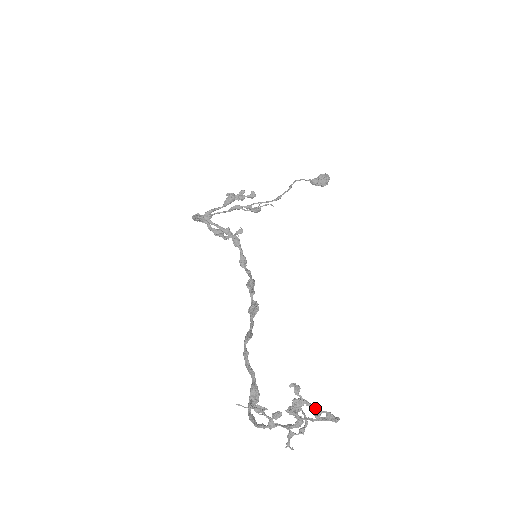
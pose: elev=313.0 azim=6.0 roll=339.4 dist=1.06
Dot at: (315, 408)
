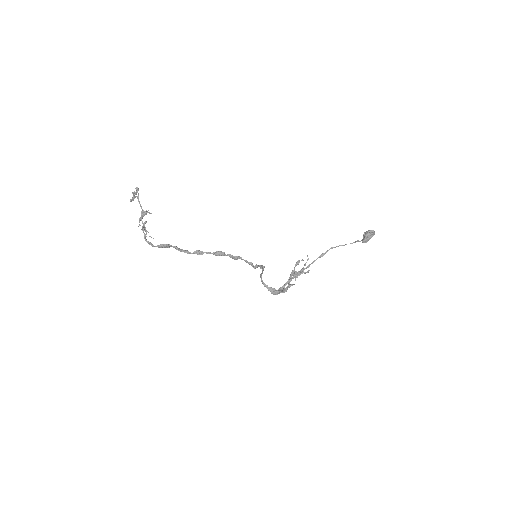
Dot at: (134, 193)
